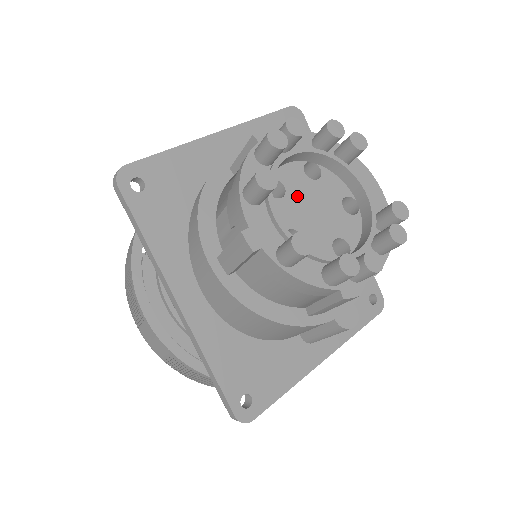
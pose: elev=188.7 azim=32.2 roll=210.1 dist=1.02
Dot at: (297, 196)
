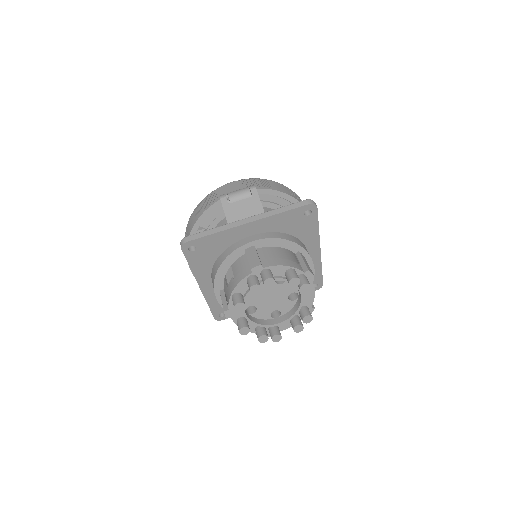
Dot at: (264, 292)
